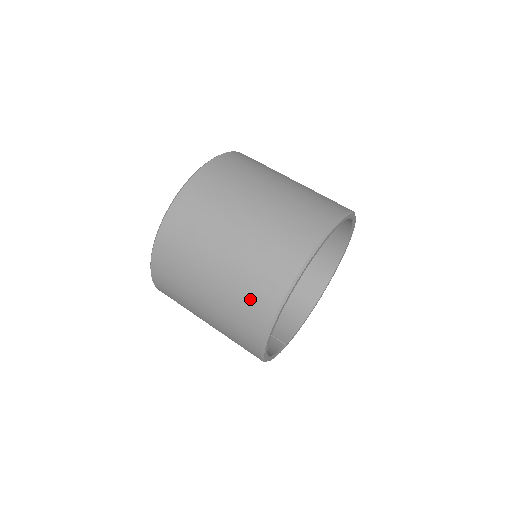
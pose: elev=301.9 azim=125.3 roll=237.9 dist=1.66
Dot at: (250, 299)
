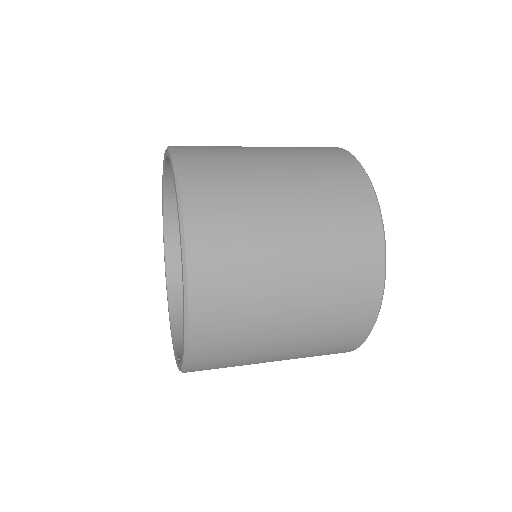
Dot at: (349, 235)
